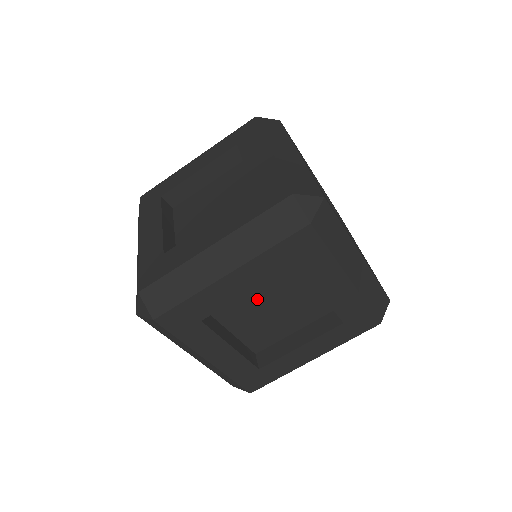
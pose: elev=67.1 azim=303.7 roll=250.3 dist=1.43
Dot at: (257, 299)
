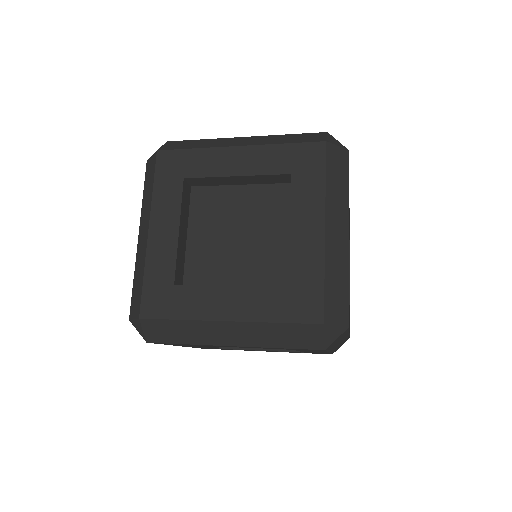
Dot at: (218, 241)
